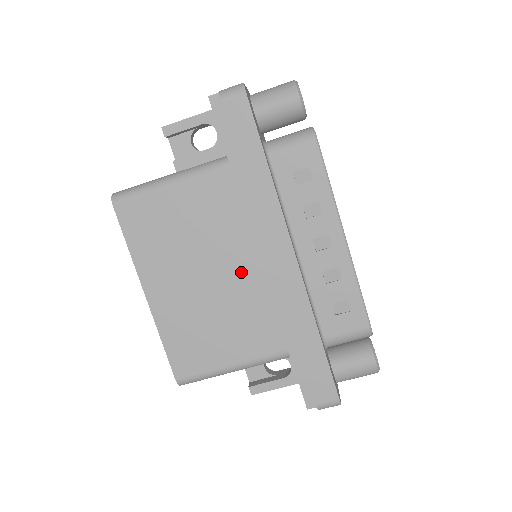
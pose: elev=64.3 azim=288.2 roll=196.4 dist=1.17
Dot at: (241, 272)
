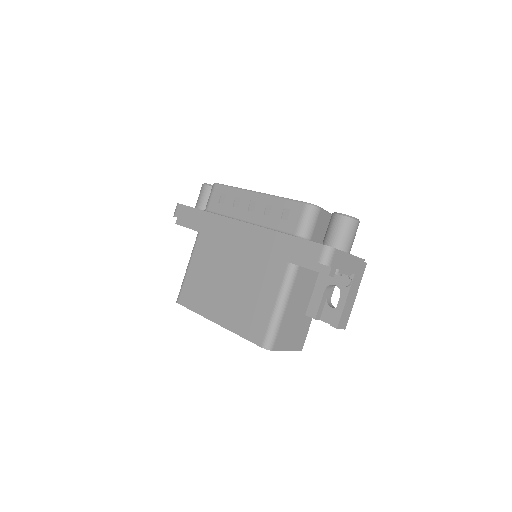
Dot at: (238, 260)
